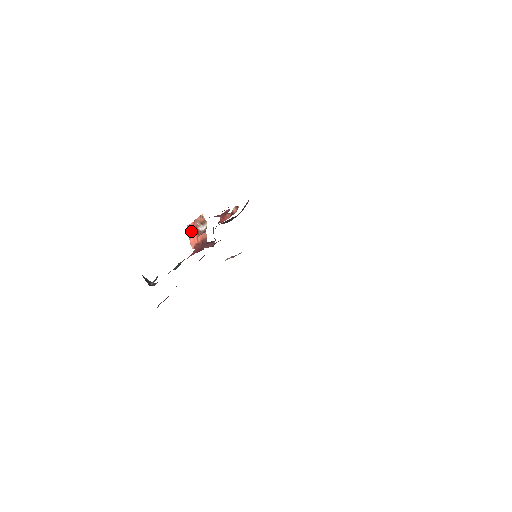
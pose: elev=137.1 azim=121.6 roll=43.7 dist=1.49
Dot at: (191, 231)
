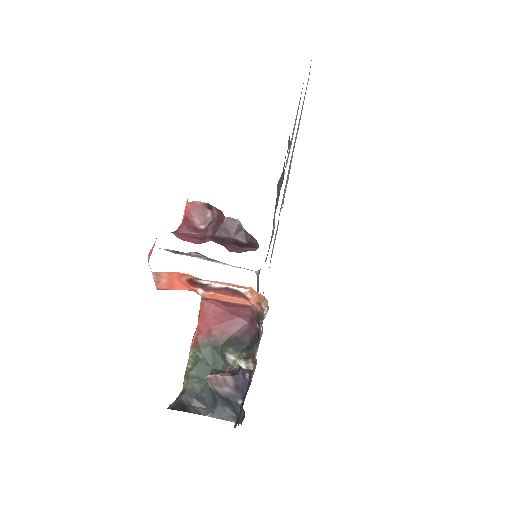
Dot at: (167, 280)
